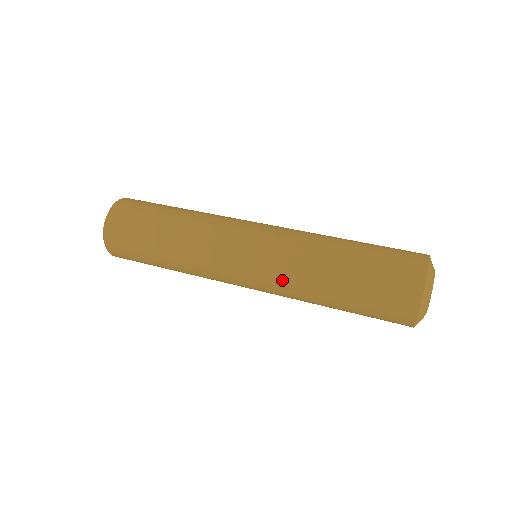
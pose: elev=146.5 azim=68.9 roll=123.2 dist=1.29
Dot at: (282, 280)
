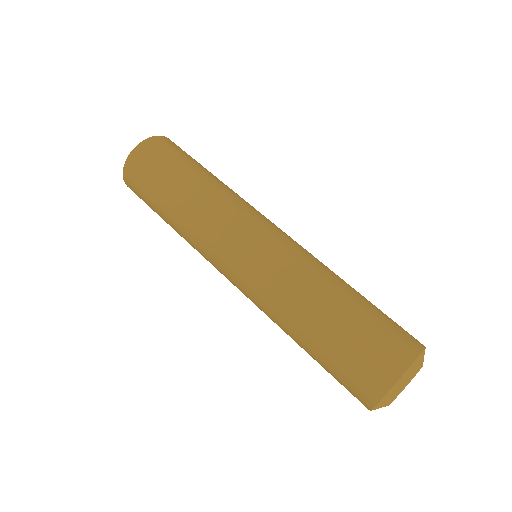
Dot at: (262, 298)
